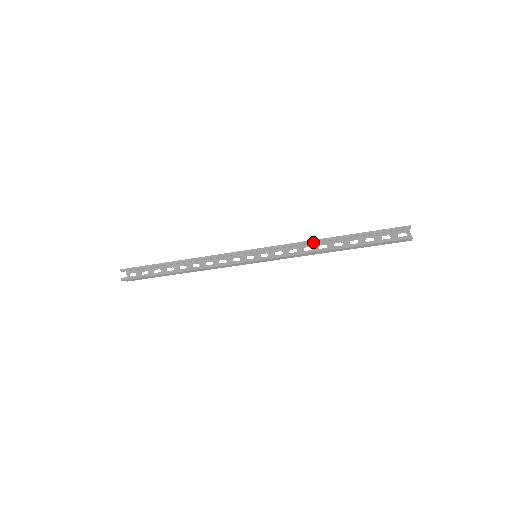
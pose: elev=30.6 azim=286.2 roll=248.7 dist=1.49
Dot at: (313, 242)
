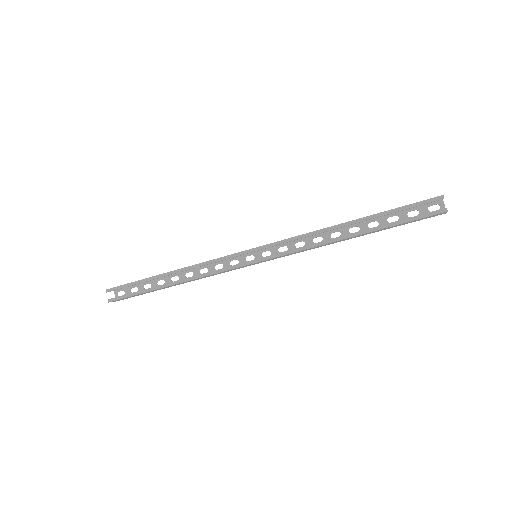
Dot at: (322, 232)
